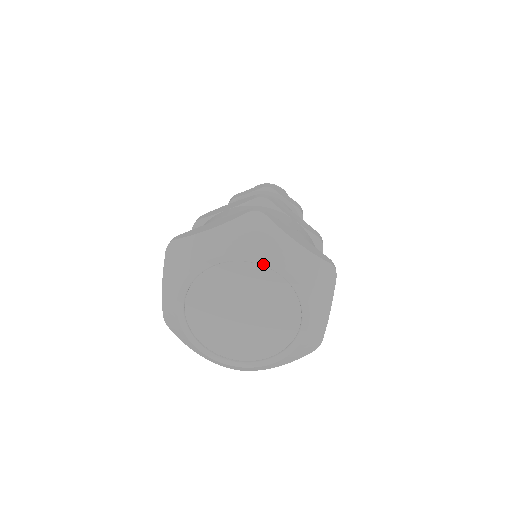
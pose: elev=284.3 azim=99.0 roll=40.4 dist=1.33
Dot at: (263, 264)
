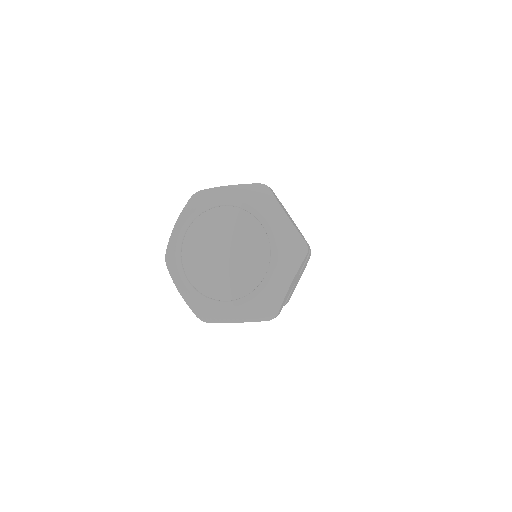
Dot at: (254, 214)
